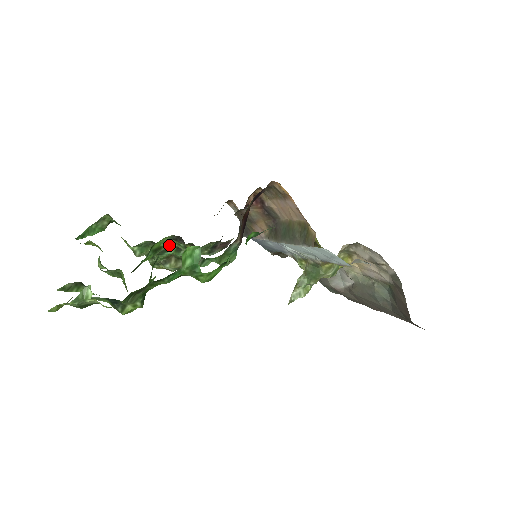
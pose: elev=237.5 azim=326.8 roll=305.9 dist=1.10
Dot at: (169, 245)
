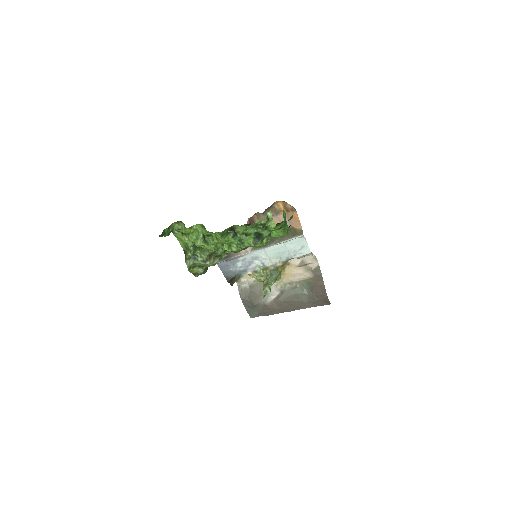
Dot at: occluded
